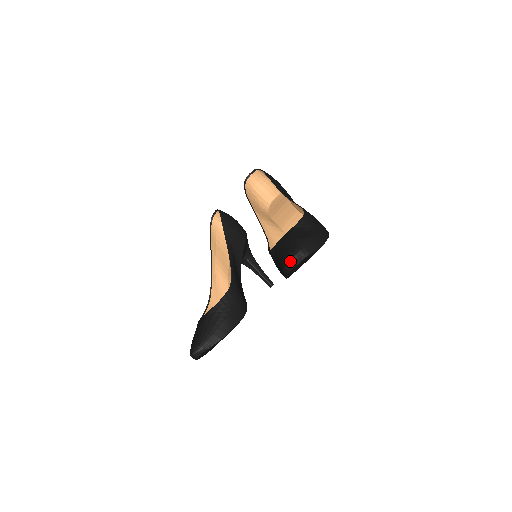
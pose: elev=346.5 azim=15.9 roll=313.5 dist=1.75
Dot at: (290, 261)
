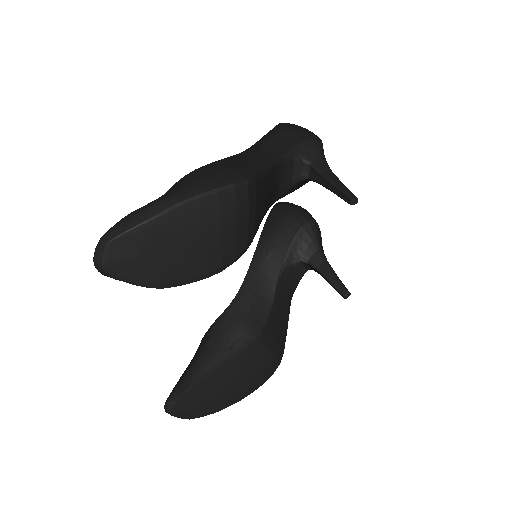
Dot at: (94, 261)
